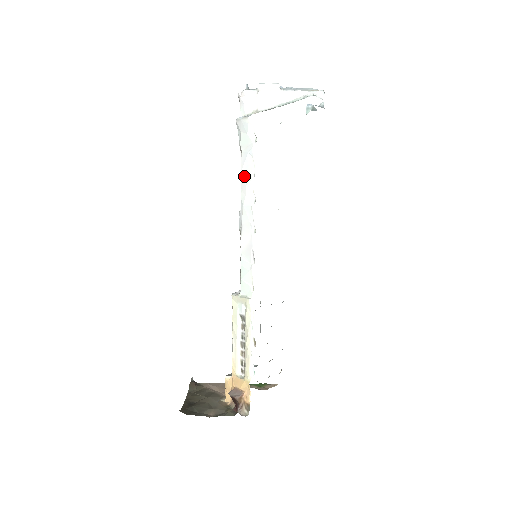
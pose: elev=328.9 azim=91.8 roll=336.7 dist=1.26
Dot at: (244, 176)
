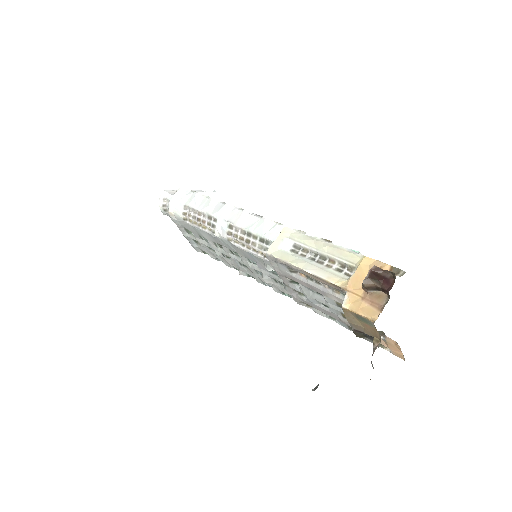
Dot at: (202, 206)
